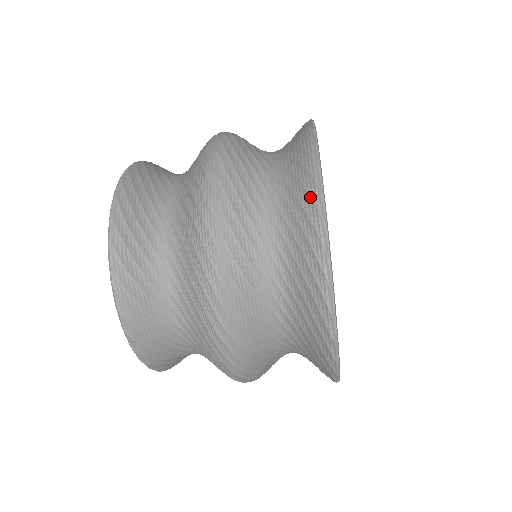
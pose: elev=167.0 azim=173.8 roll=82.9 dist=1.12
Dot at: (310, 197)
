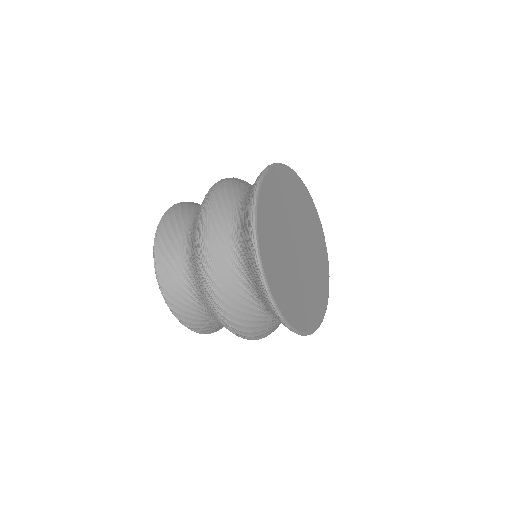
Dot at: (250, 201)
